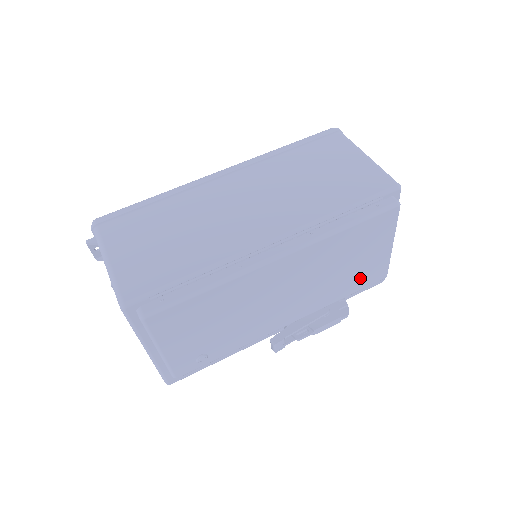
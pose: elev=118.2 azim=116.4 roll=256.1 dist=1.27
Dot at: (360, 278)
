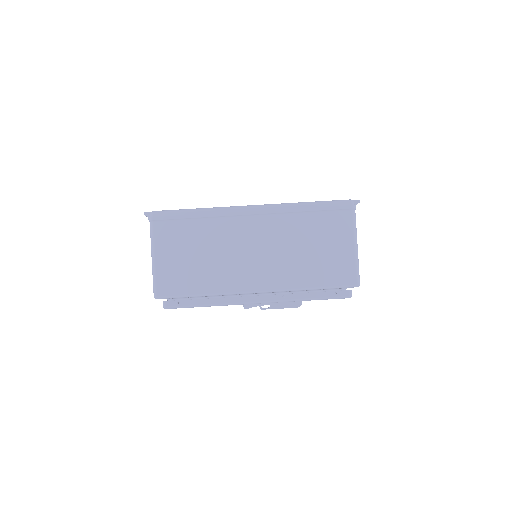
Dot at: occluded
